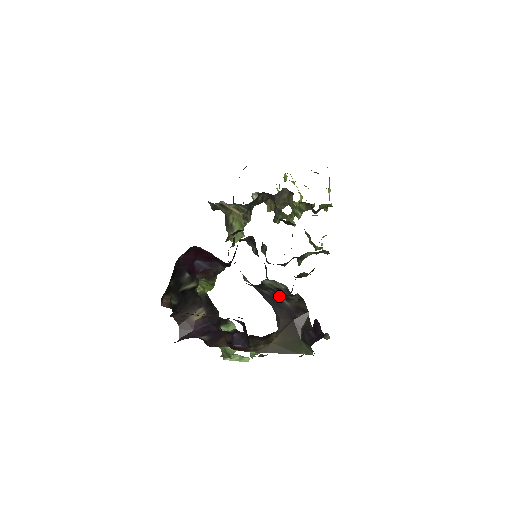
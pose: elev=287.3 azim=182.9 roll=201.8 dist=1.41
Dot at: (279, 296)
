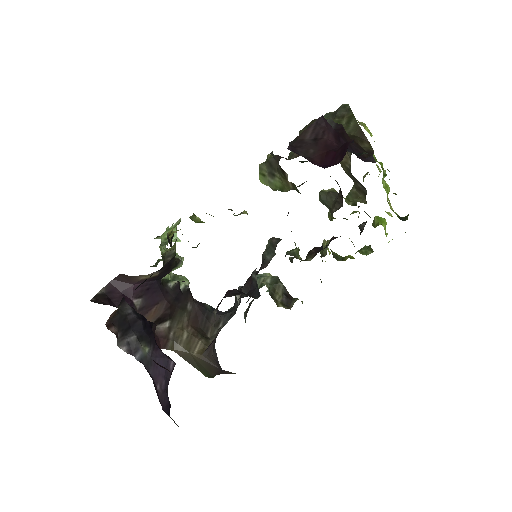
Dot at: occluded
